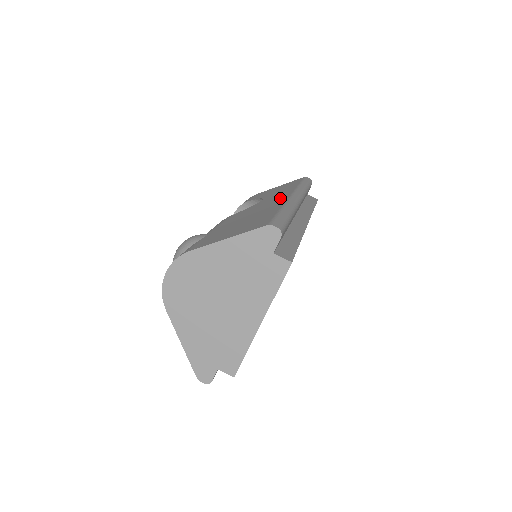
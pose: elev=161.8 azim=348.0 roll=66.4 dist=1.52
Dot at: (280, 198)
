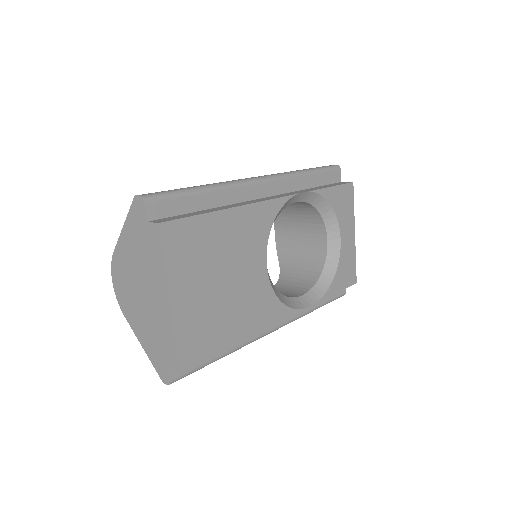
Dot at: occluded
